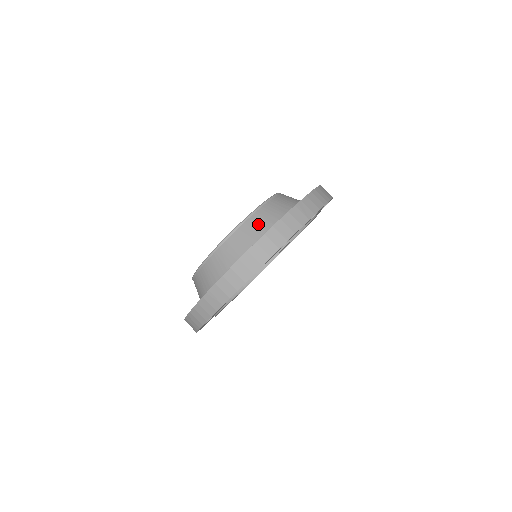
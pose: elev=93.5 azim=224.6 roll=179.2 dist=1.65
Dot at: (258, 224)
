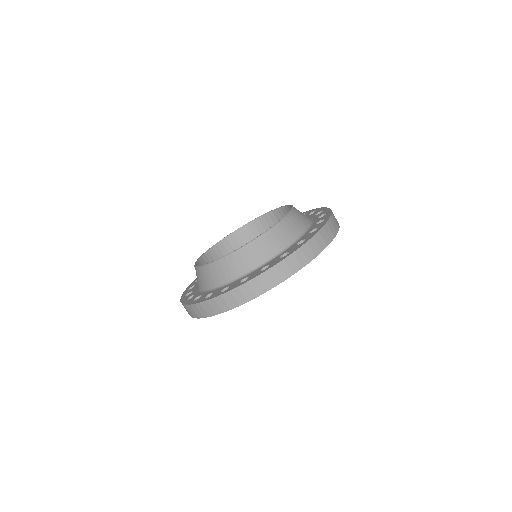
Dot at: (257, 253)
